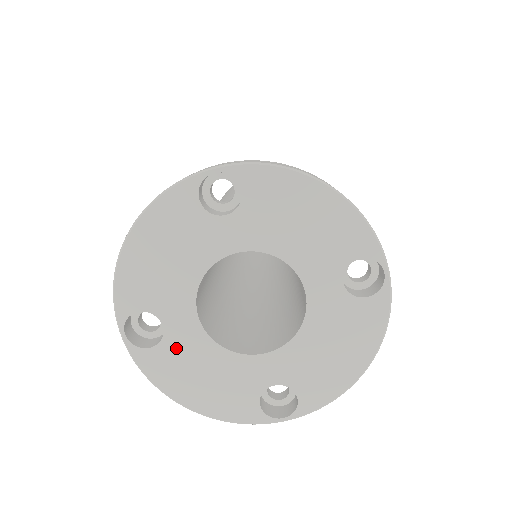
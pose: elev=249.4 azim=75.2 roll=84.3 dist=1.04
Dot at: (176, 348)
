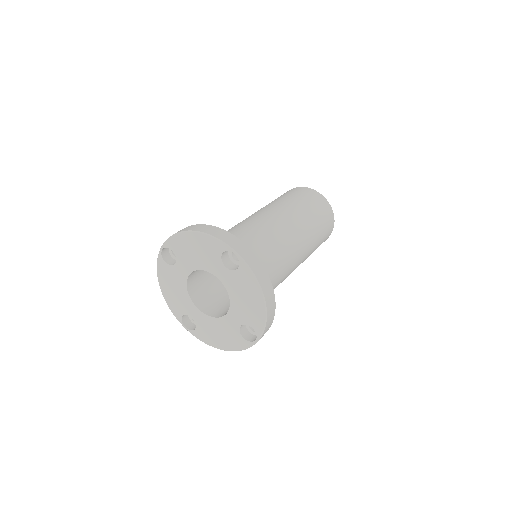
Dot at: (173, 273)
